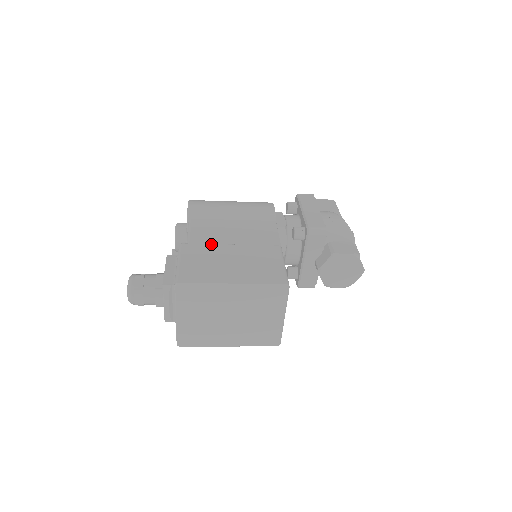
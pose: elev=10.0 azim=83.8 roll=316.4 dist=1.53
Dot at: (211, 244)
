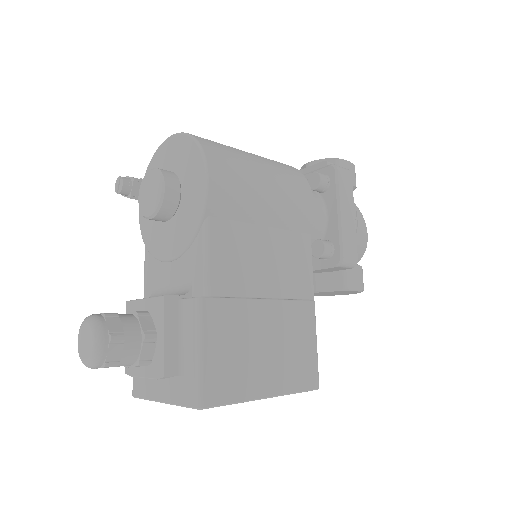
Dot at: (241, 300)
